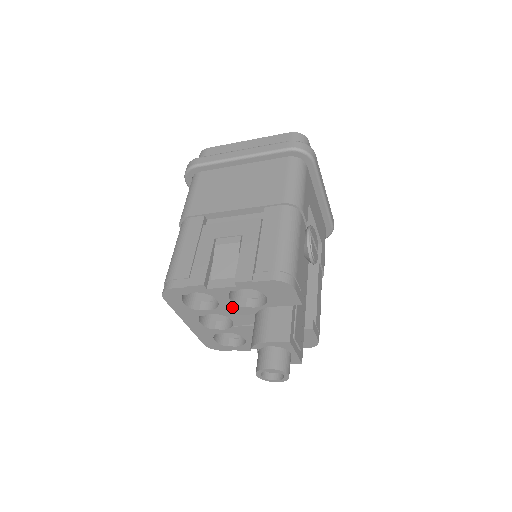
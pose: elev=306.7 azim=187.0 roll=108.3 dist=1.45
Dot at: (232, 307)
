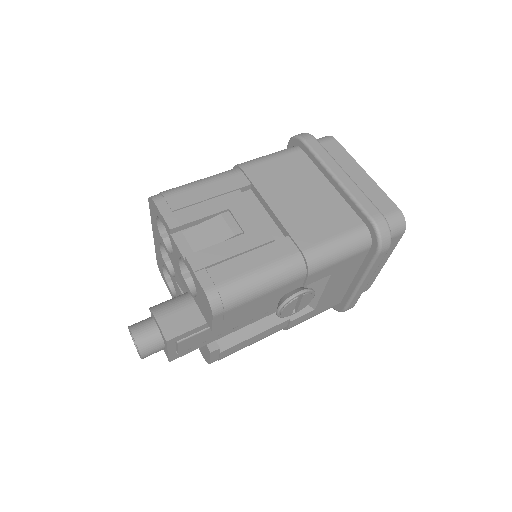
Dot at: (178, 267)
